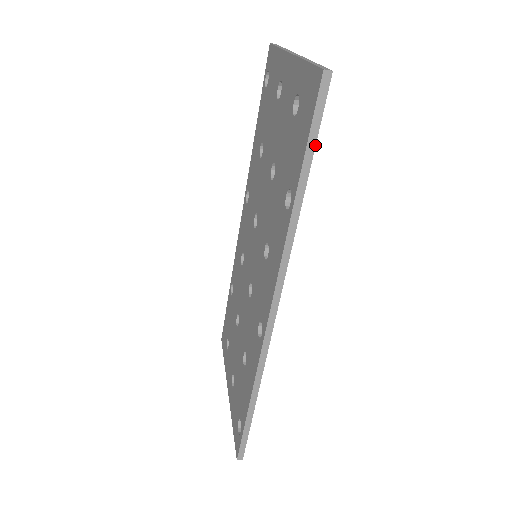
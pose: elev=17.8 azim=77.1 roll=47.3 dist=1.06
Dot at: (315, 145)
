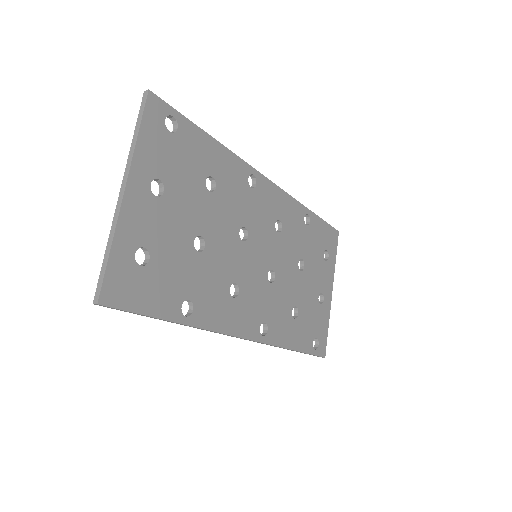
Dot at: (145, 315)
